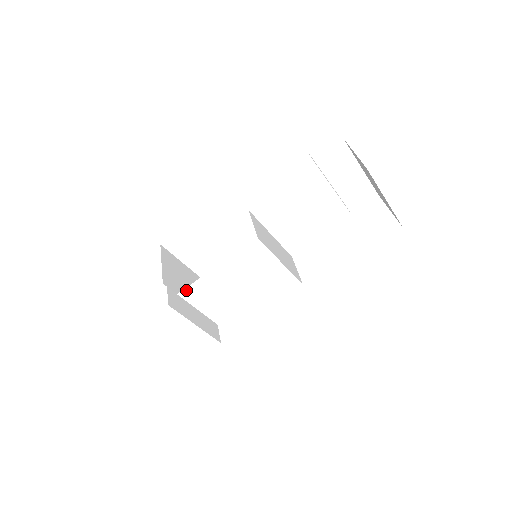
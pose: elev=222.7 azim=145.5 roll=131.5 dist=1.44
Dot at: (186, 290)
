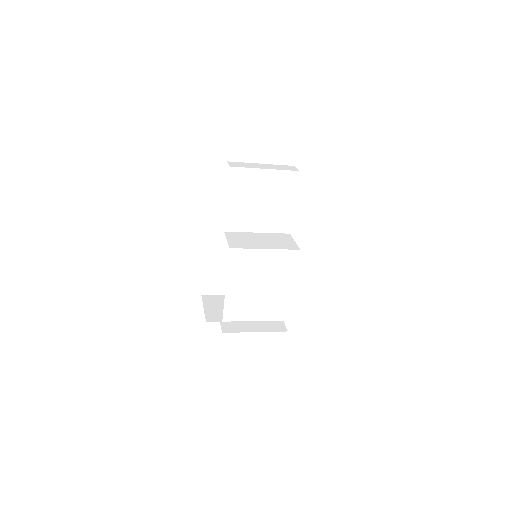
Dot at: (225, 315)
